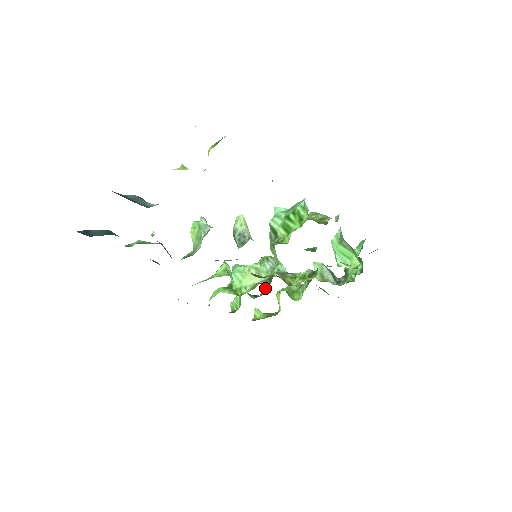
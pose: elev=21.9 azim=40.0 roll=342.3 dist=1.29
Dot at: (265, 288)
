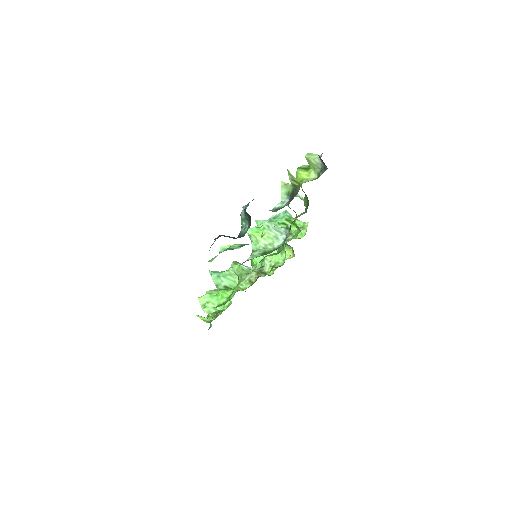
Dot at: occluded
